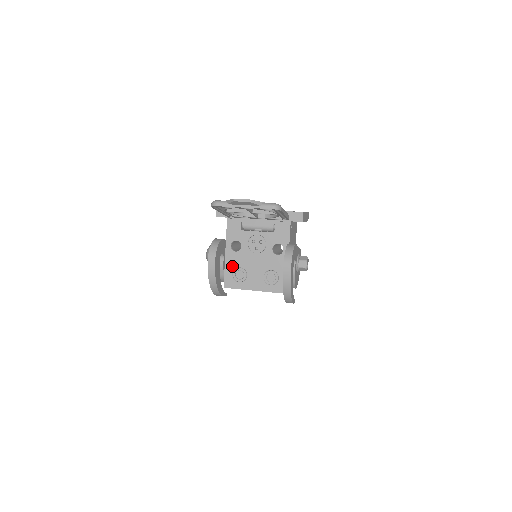
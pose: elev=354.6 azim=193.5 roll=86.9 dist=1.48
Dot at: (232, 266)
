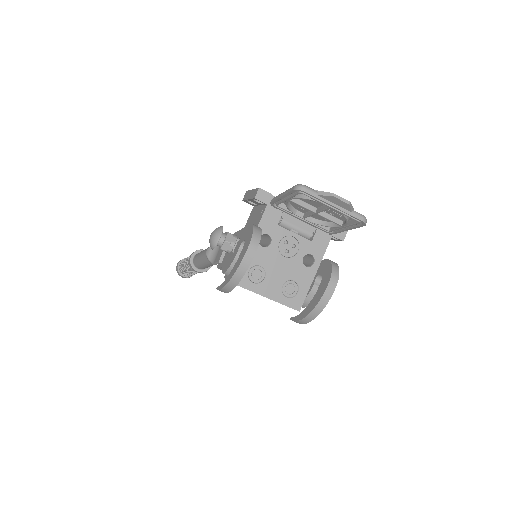
Dot at: (252, 261)
